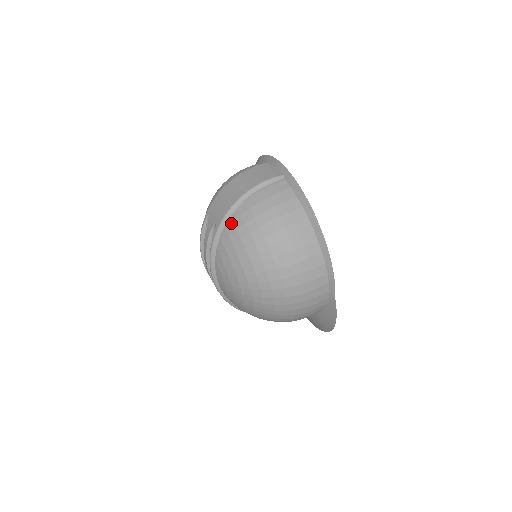
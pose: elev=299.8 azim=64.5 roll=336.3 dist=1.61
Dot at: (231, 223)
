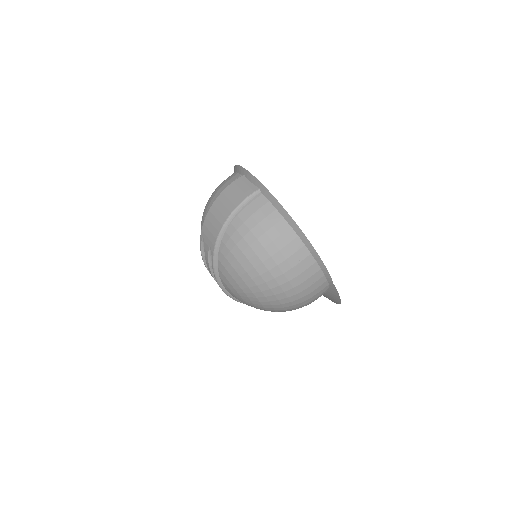
Dot at: (224, 245)
